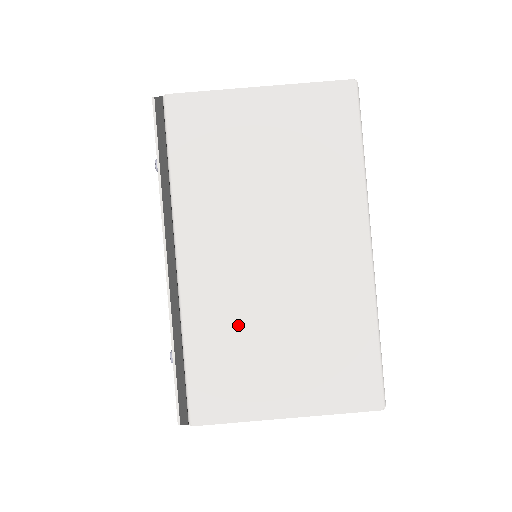
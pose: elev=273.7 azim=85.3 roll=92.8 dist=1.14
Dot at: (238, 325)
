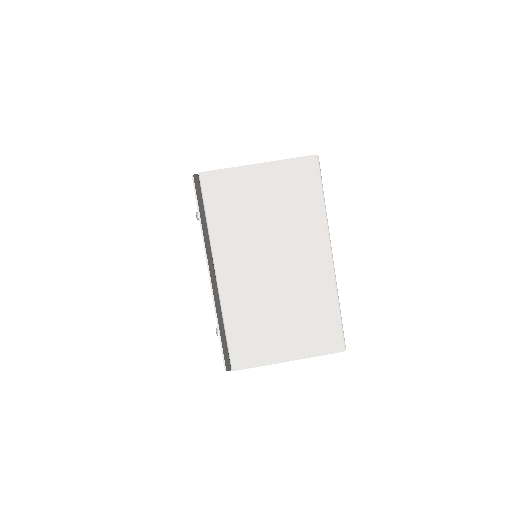
Dot at: (256, 310)
